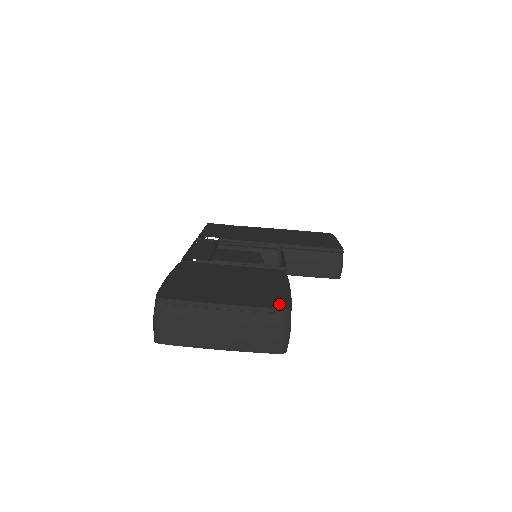
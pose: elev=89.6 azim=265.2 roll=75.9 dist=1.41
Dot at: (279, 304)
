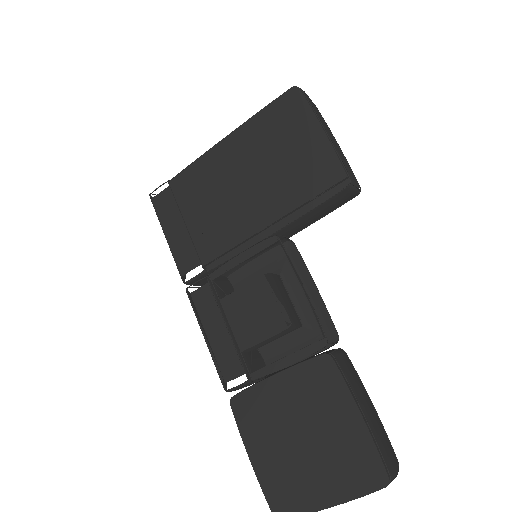
Dot at: (376, 478)
